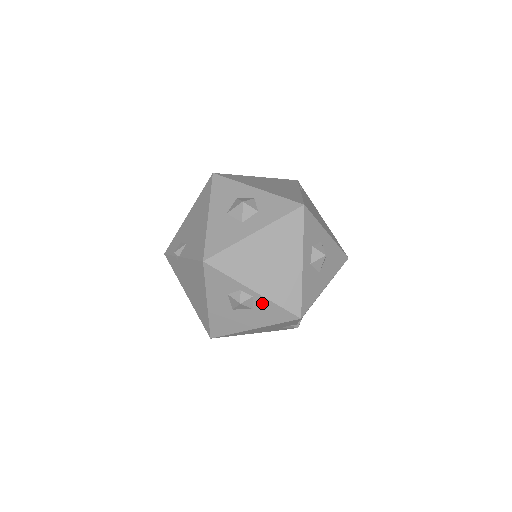
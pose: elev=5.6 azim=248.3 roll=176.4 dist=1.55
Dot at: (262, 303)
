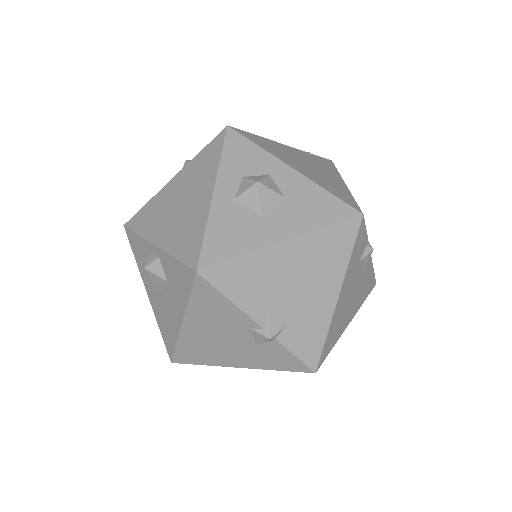
Dot at: (167, 264)
